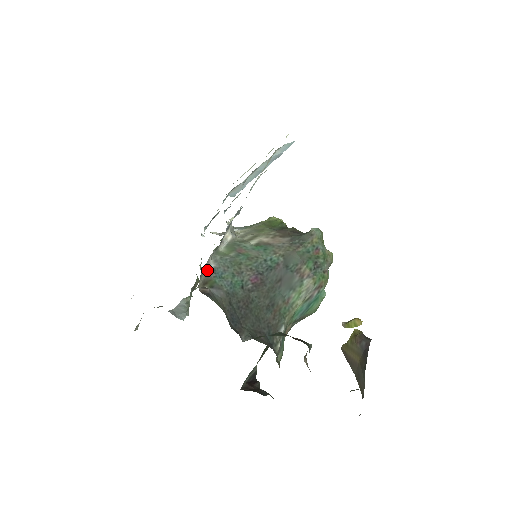
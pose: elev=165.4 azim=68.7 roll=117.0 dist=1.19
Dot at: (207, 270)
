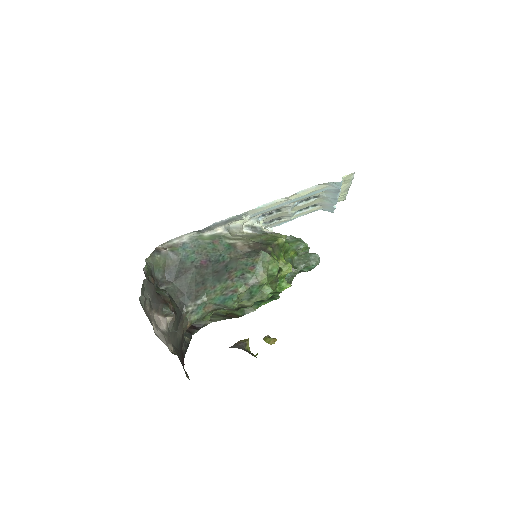
Dot at: (179, 241)
